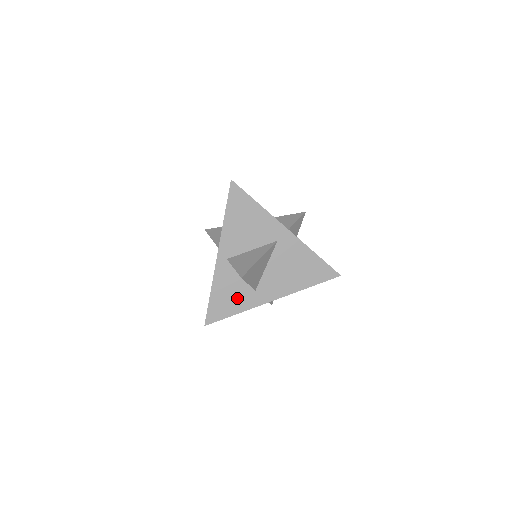
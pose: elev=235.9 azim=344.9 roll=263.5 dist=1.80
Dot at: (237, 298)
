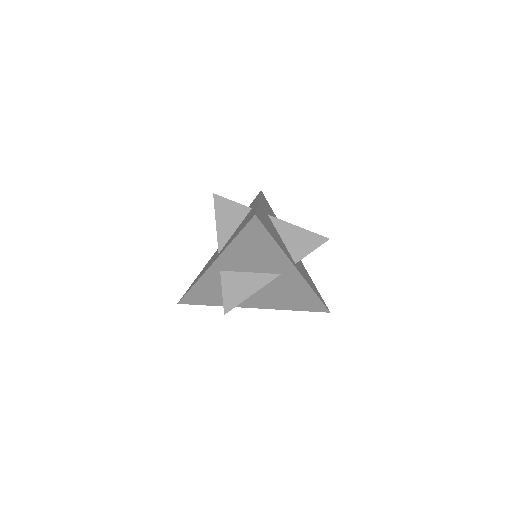
Dot at: (218, 297)
